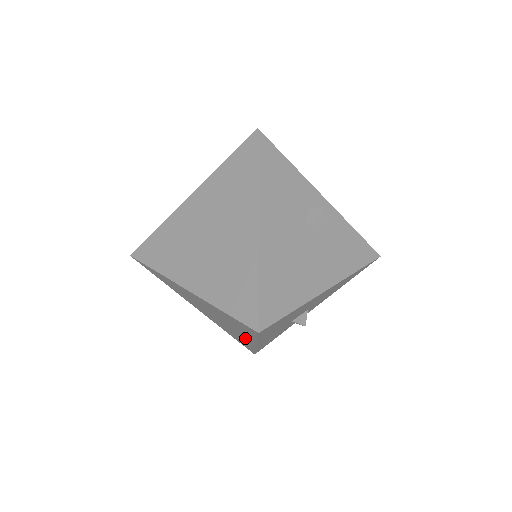
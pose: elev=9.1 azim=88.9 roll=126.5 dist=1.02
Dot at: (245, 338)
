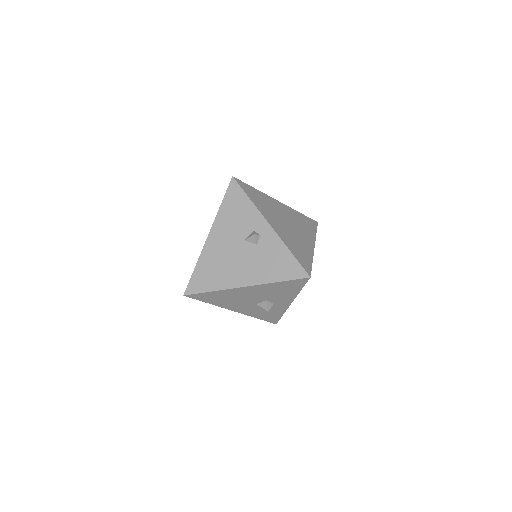
Dot at: occluded
